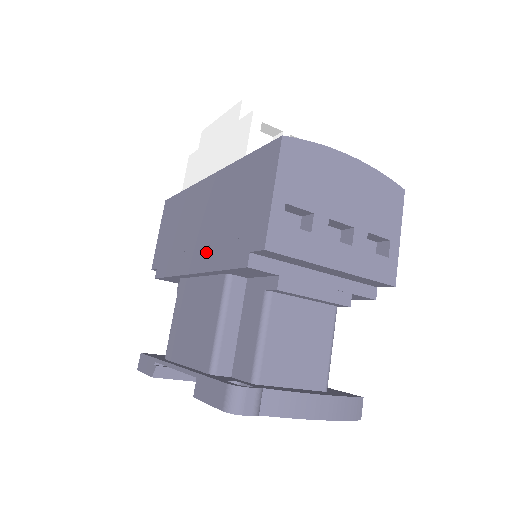
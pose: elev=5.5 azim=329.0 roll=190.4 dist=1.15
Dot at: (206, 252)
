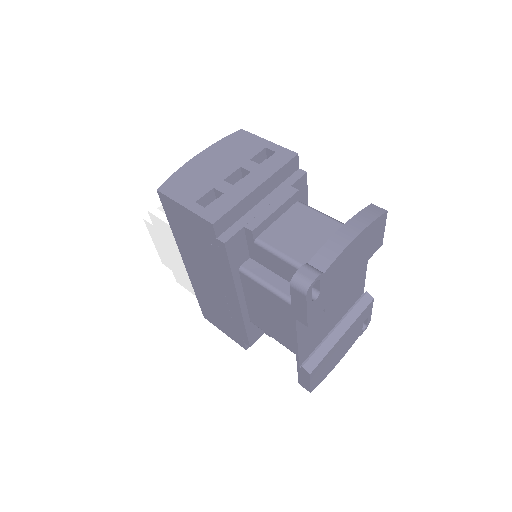
Dot at: (224, 282)
